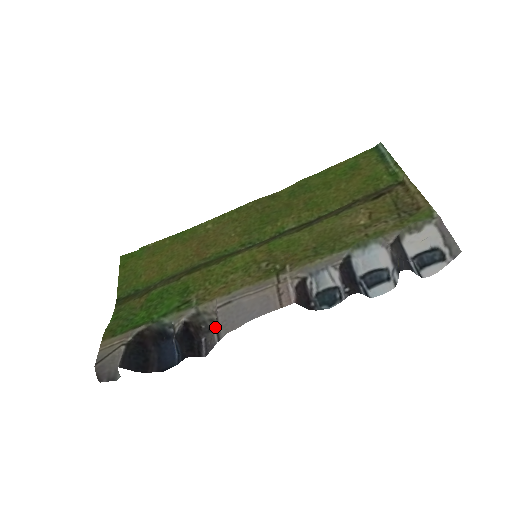
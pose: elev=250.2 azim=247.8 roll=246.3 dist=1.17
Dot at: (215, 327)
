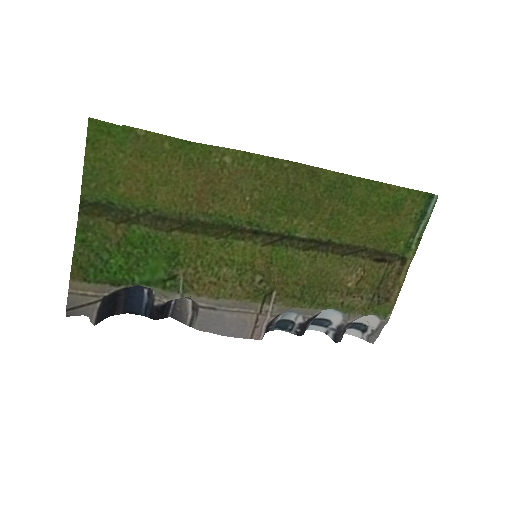
Dot at: (191, 316)
